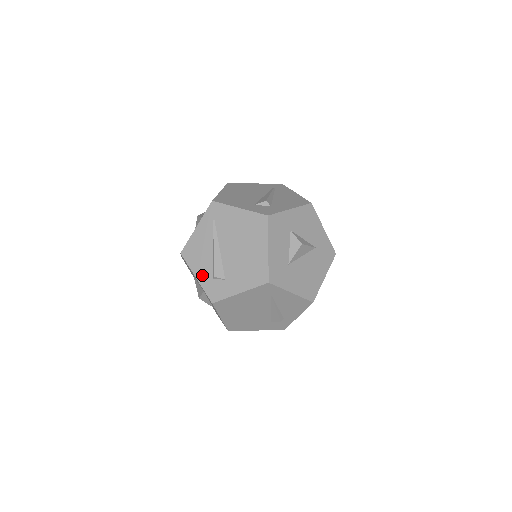
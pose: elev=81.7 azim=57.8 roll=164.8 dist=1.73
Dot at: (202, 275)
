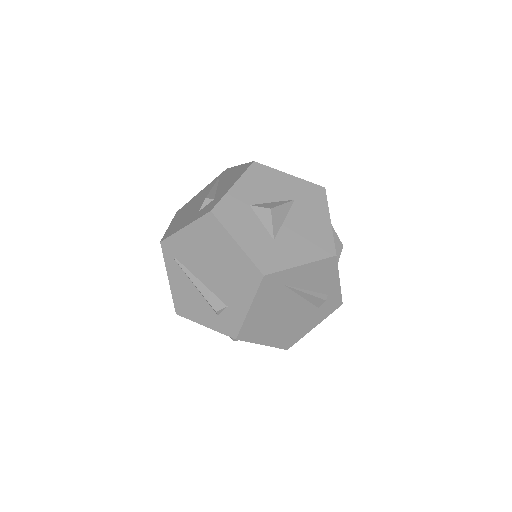
Dot at: (207, 319)
